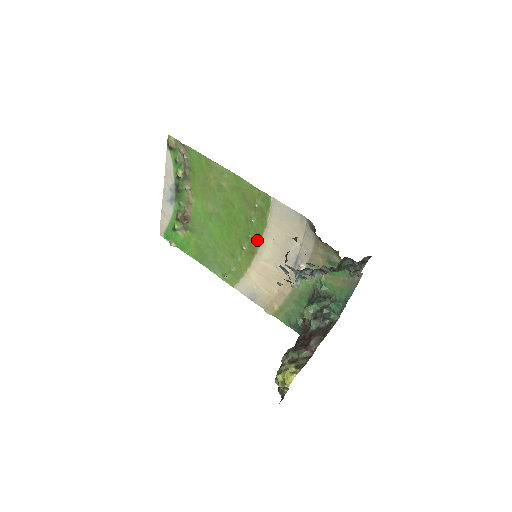
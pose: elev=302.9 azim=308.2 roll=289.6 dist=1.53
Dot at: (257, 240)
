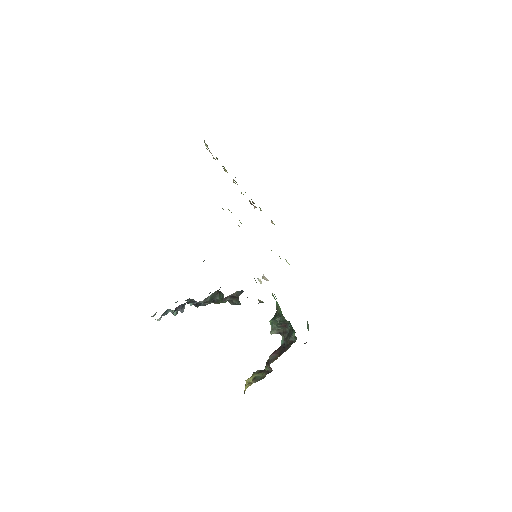
Dot at: occluded
